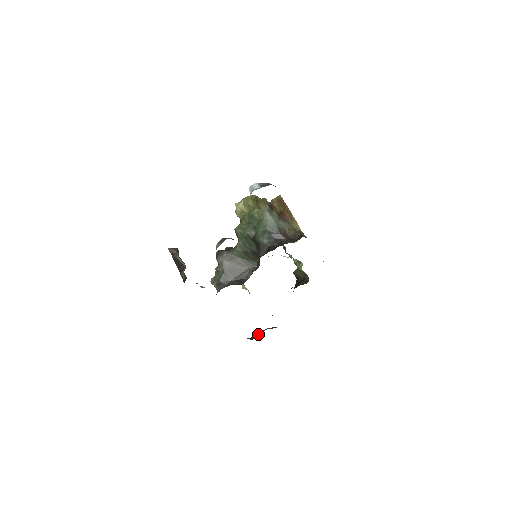
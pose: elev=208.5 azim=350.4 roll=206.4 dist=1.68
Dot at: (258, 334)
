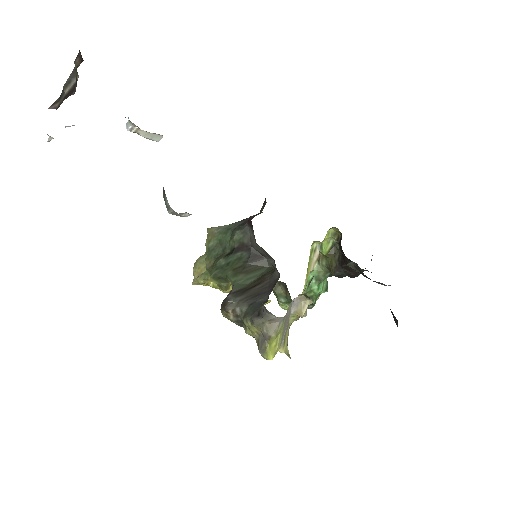
Dot at: occluded
